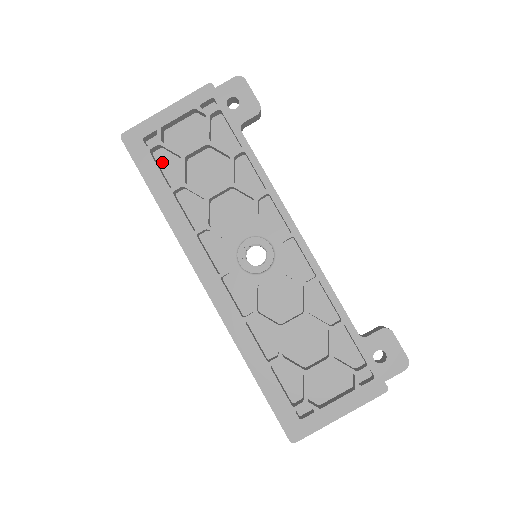
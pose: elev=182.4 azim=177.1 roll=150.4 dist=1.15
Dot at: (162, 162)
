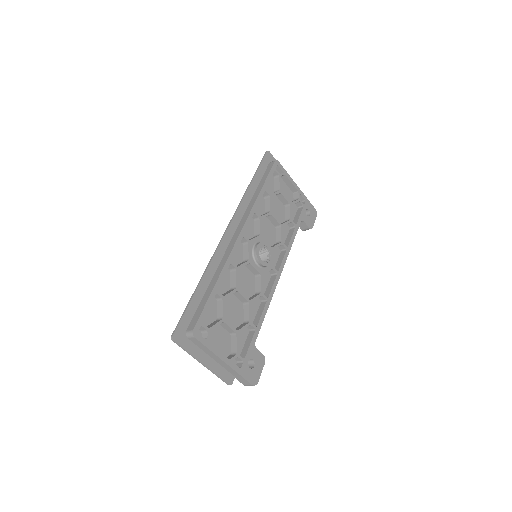
Dot at: occluded
